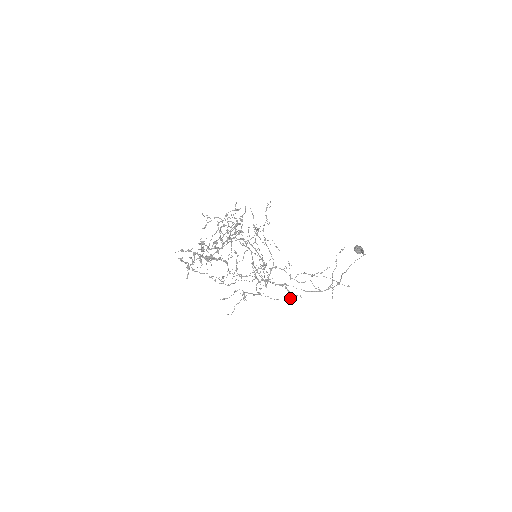
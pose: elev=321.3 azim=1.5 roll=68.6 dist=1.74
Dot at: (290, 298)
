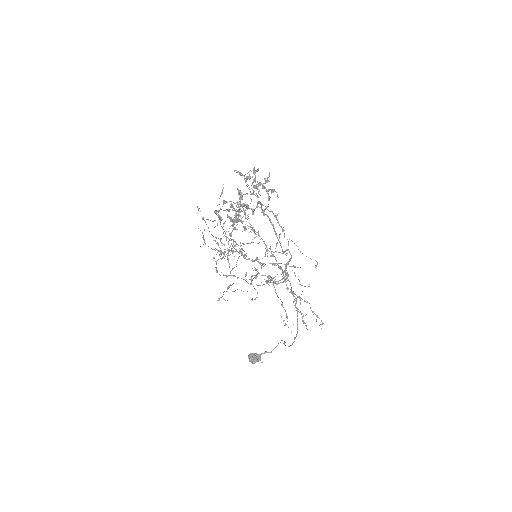
Dot at: occluded
